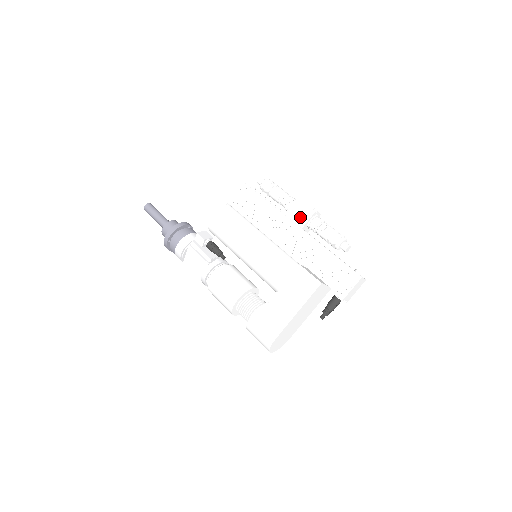
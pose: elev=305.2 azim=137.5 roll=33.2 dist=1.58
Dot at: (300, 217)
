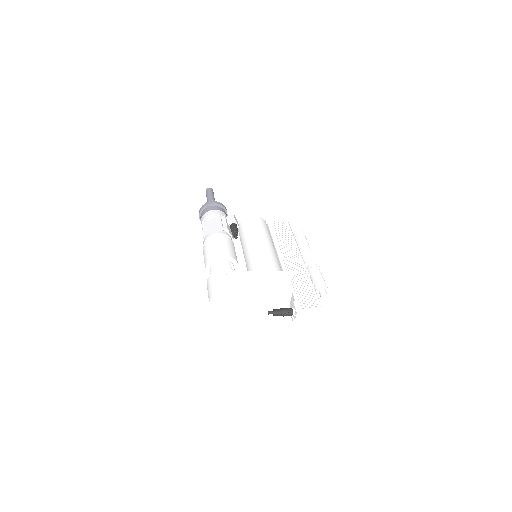
Dot at: (309, 257)
